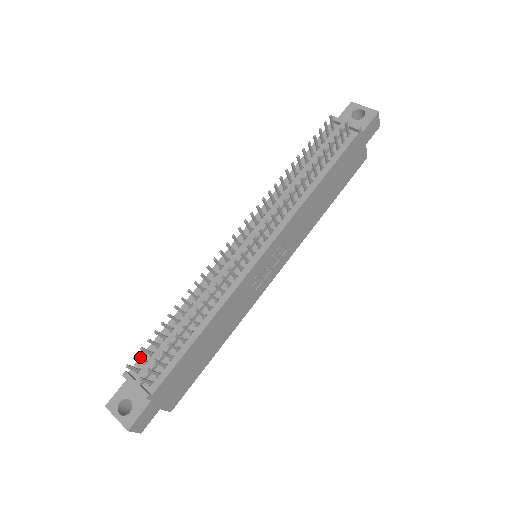
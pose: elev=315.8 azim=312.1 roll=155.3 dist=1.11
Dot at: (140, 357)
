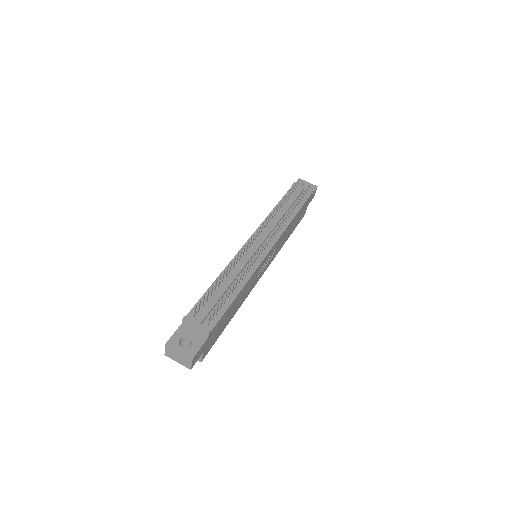
Dot at: (192, 308)
